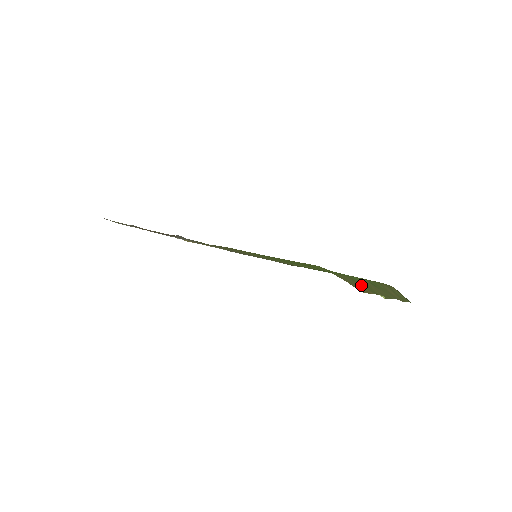
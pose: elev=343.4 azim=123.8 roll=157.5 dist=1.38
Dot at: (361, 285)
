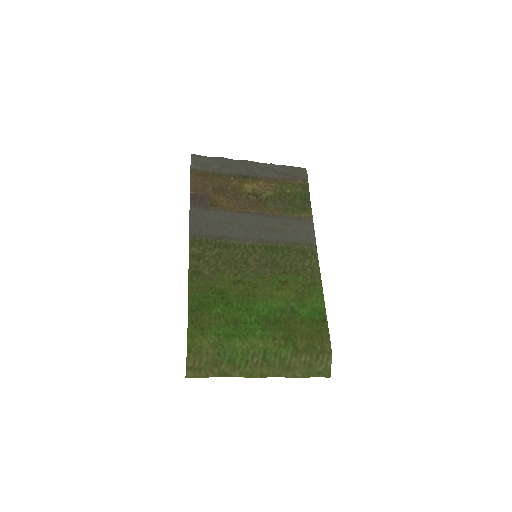
Dot at: (217, 365)
